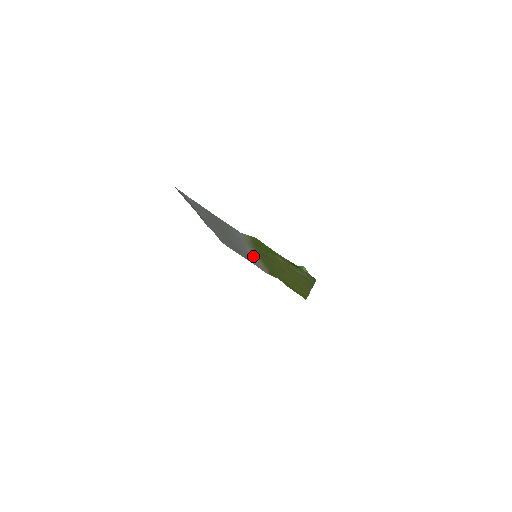
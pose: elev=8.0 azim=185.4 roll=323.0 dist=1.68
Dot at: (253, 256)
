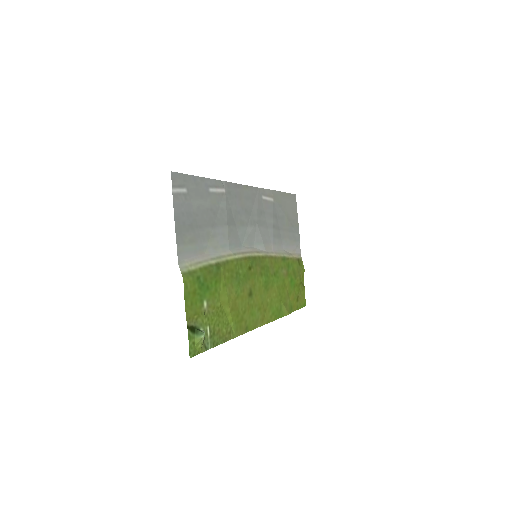
Dot at: (263, 250)
